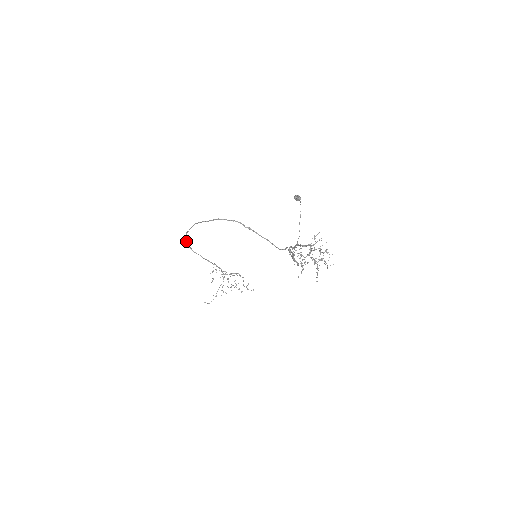
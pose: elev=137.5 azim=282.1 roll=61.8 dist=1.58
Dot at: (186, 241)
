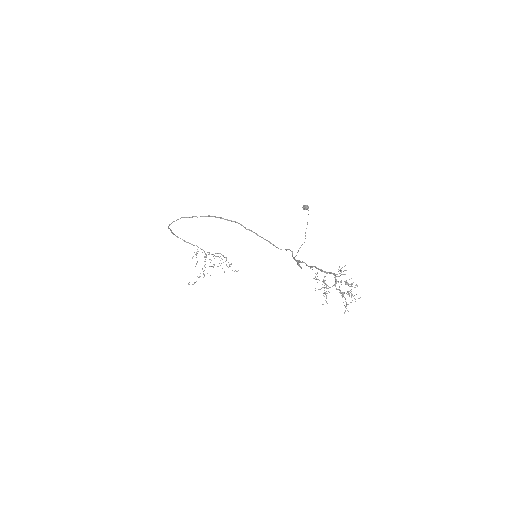
Dot at: (169, 228)
